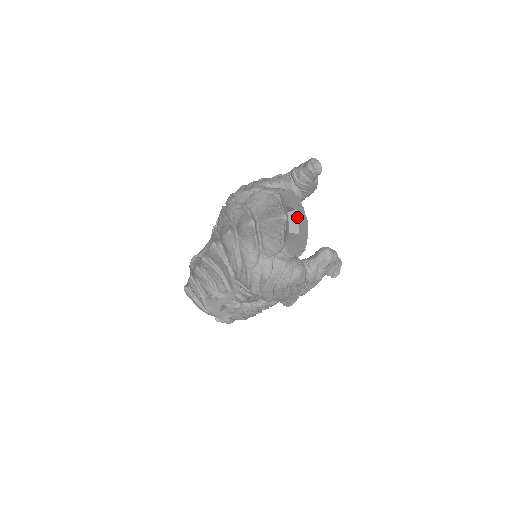
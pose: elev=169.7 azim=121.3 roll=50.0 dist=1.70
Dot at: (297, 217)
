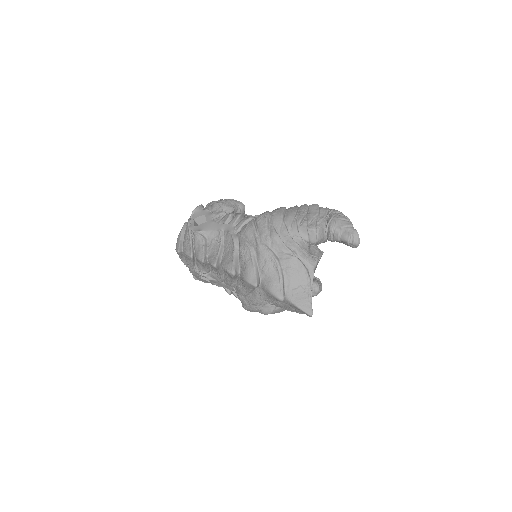
Dot at: occluded
